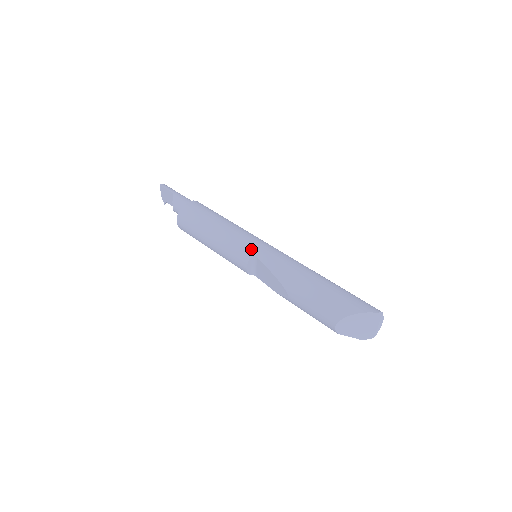
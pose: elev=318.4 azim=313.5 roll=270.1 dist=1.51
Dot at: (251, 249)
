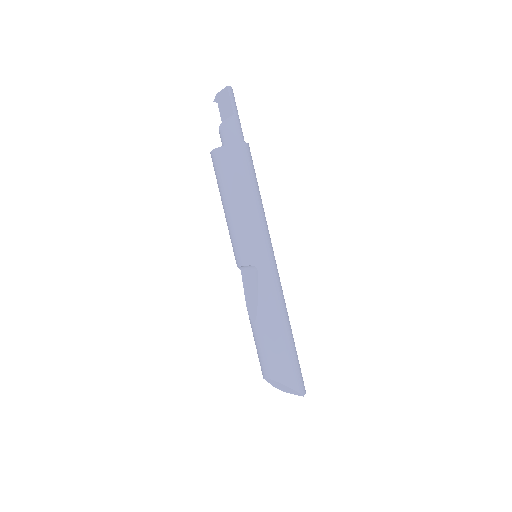
Dot at: (259, 258)
